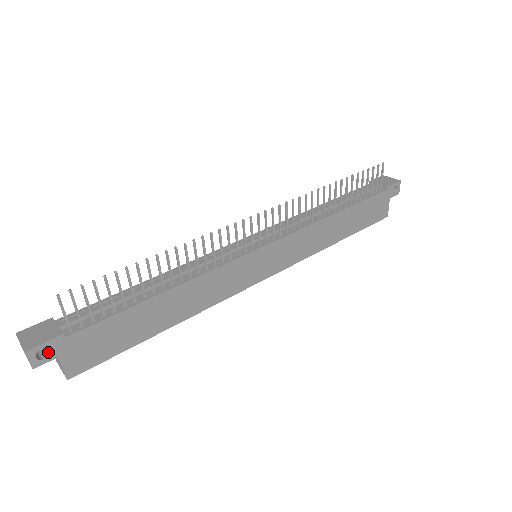
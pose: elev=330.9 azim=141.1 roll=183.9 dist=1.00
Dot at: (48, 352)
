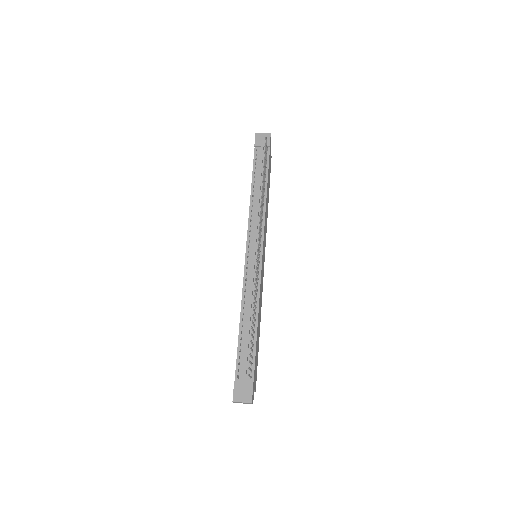
Dot at: occluded
